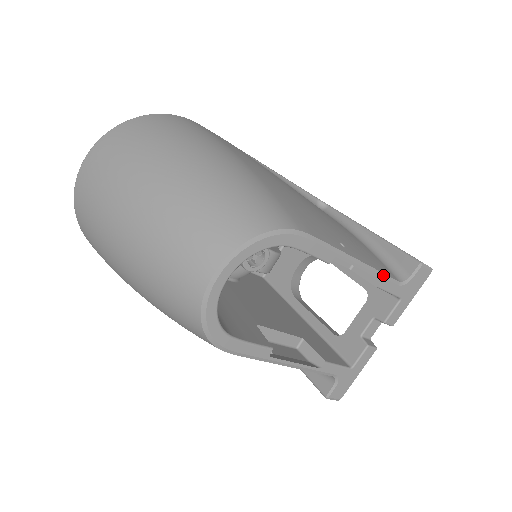
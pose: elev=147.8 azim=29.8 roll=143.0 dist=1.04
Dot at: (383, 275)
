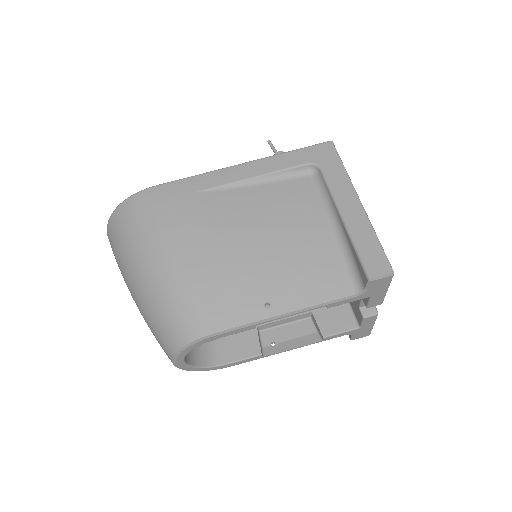
Dot at: (325, 304)
